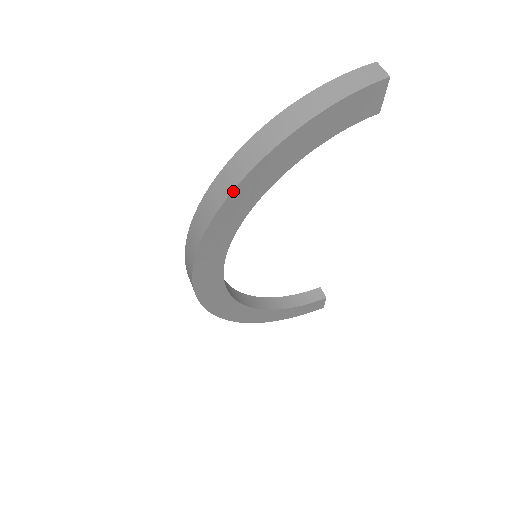
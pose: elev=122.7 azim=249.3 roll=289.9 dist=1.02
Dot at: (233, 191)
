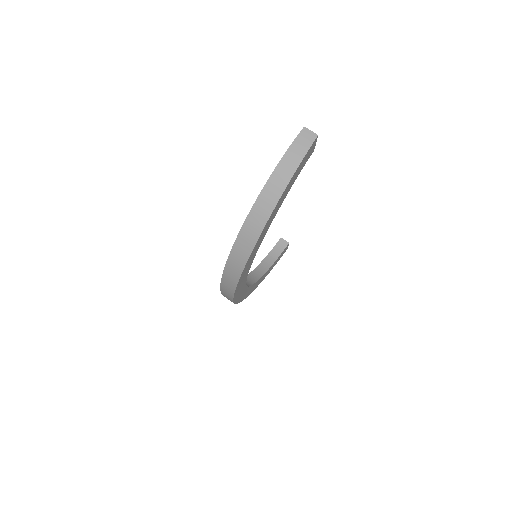
Dot at: (256, 244)
